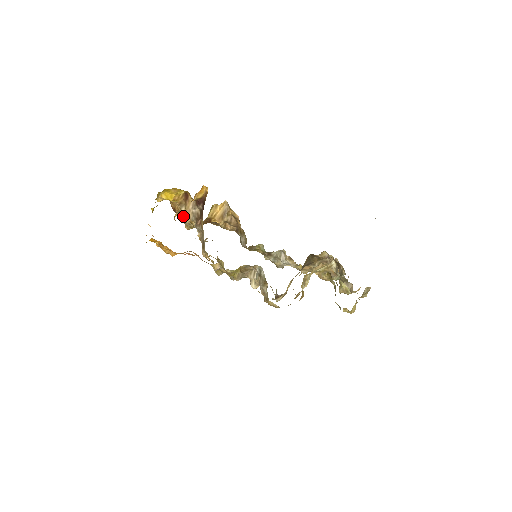
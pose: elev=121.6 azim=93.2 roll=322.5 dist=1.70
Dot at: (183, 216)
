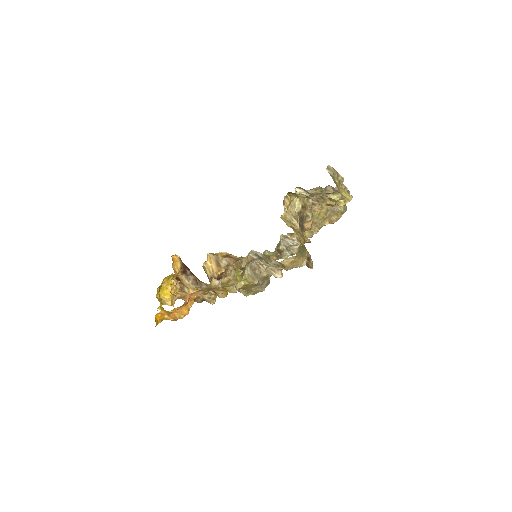
Dot at: occluded
